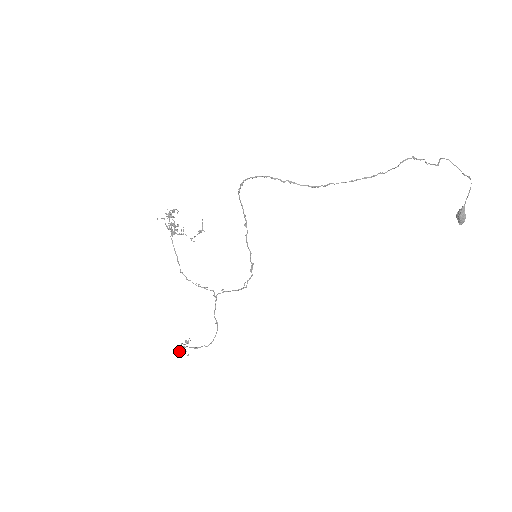
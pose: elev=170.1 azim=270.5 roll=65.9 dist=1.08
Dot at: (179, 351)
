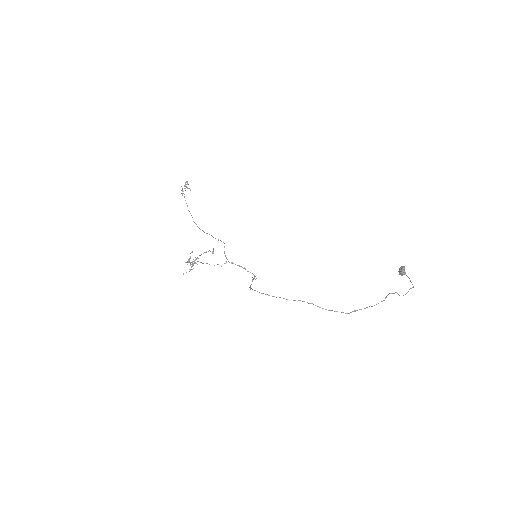
Dot at: (182, 190)
